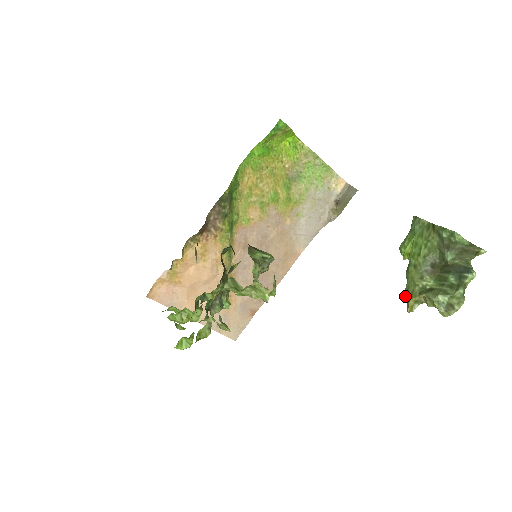
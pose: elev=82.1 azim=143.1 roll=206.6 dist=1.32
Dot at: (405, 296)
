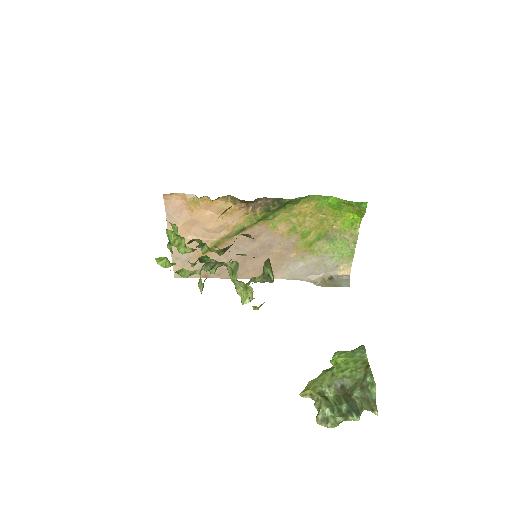
Dot at: (308, 383)
